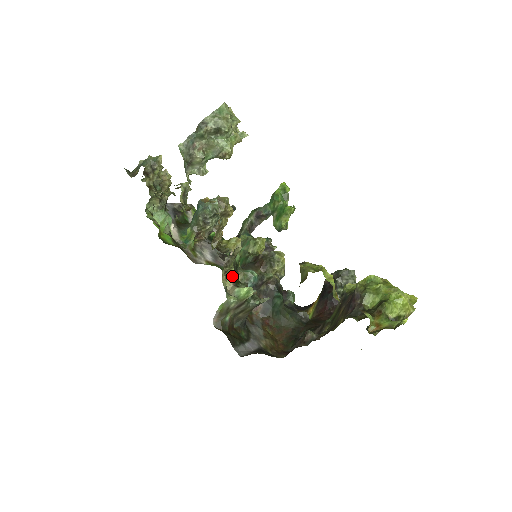
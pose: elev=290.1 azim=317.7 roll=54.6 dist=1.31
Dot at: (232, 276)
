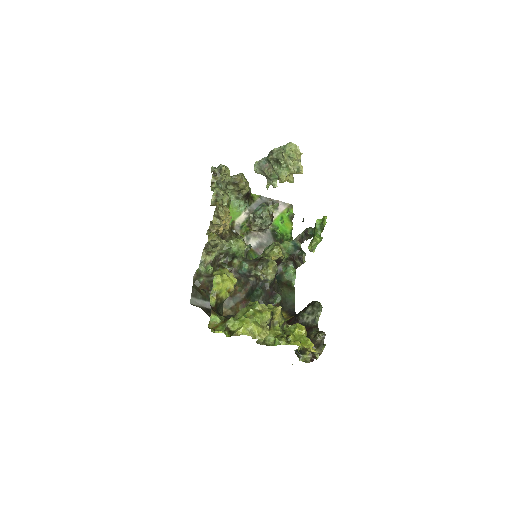
Dot at: (212, 257)
